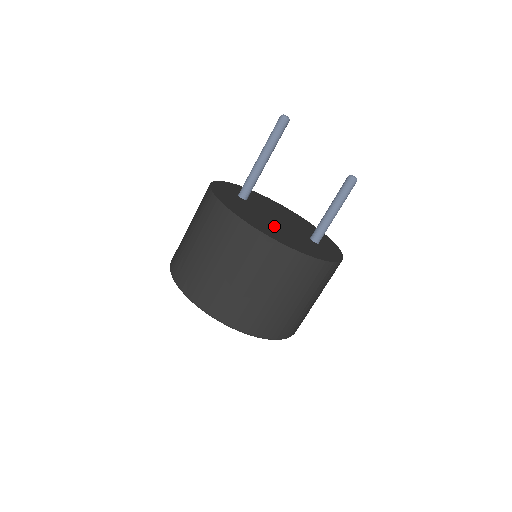
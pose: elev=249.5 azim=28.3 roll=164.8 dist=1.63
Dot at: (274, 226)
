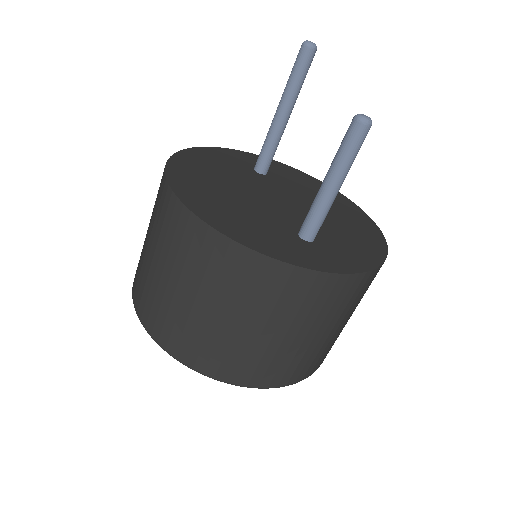
Dot at: (233, 193)
